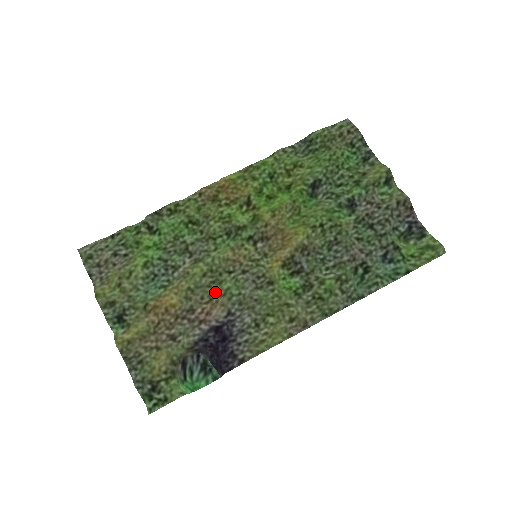
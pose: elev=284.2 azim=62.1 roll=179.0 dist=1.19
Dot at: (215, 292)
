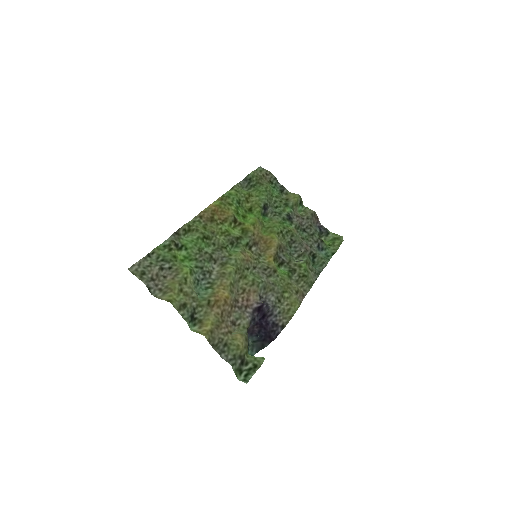
Dot at: (245, 284)
